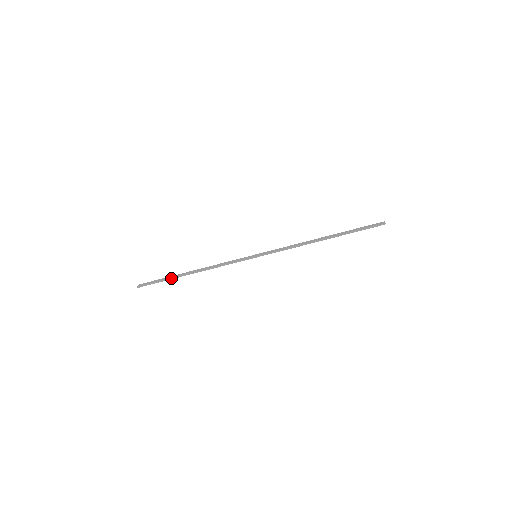
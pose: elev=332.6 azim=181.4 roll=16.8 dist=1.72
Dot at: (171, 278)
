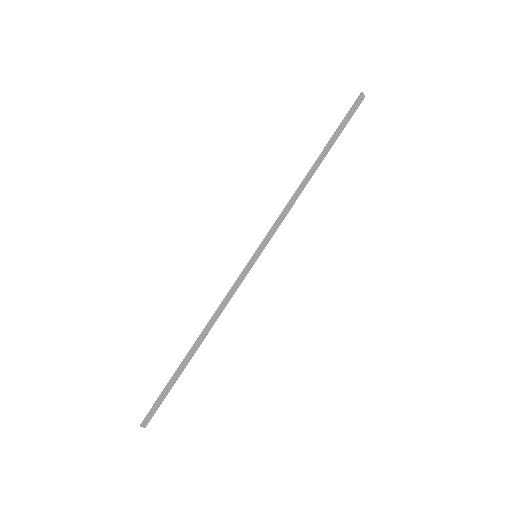
Dot at: (174, 374)
